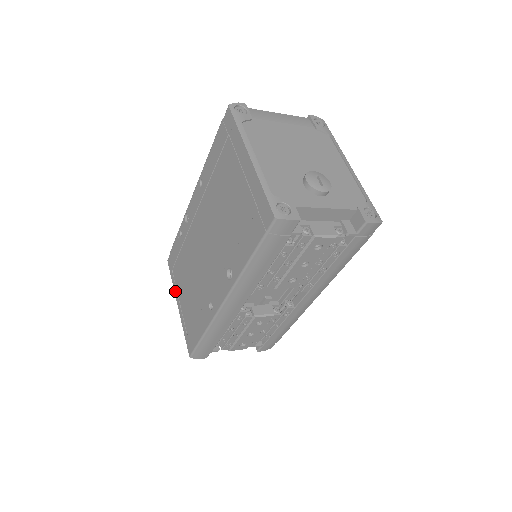
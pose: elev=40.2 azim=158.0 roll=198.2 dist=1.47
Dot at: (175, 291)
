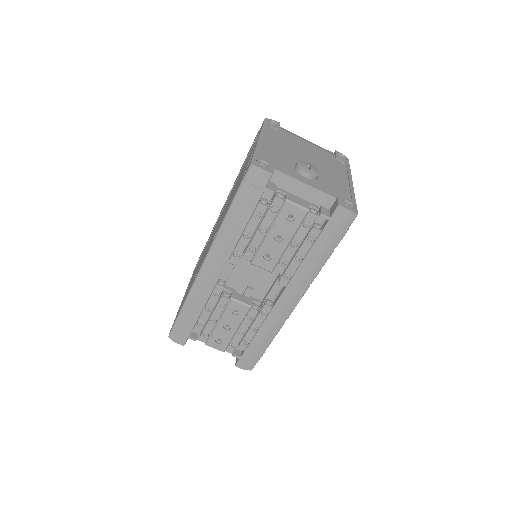
Dot at: (186, 289)
